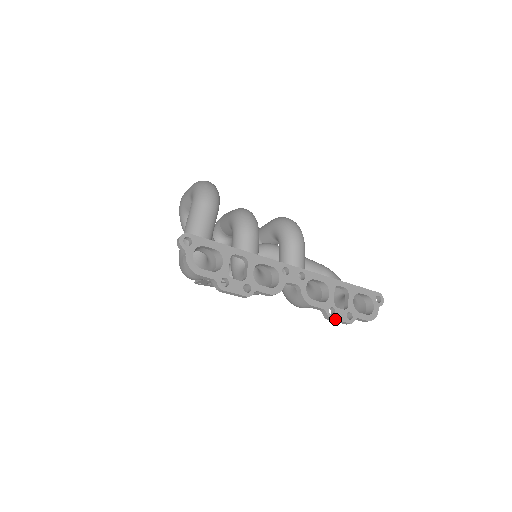
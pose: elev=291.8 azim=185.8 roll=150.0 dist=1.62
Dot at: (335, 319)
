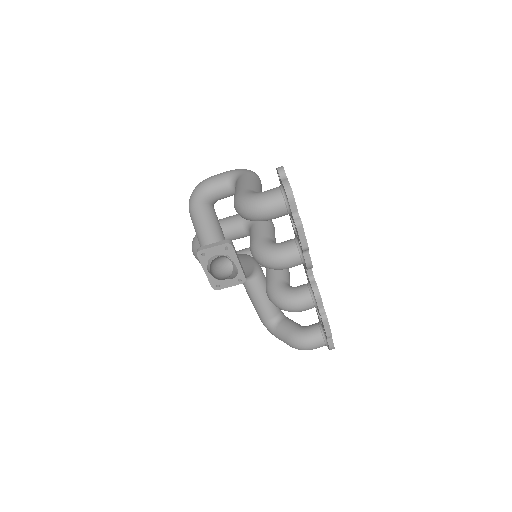
Dot at: (328, 322)
